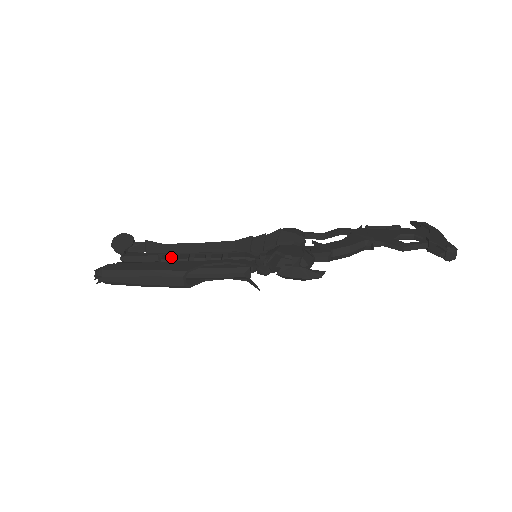
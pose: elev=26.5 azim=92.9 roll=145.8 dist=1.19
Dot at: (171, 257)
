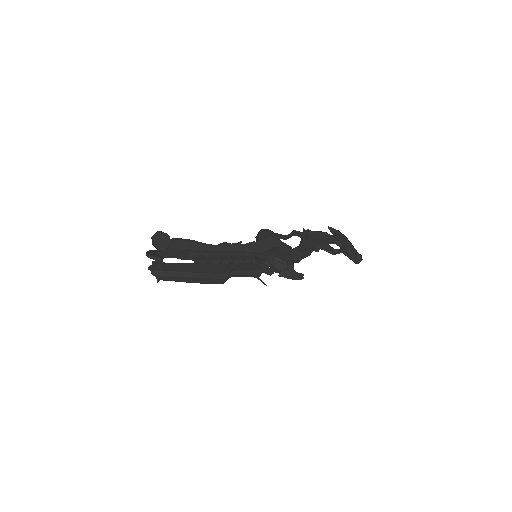
Dot at: occluded
